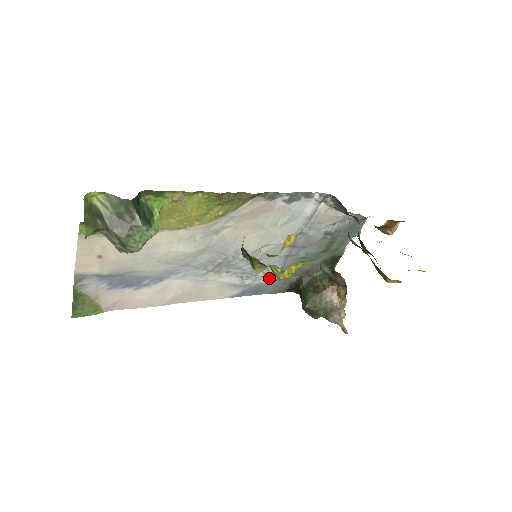
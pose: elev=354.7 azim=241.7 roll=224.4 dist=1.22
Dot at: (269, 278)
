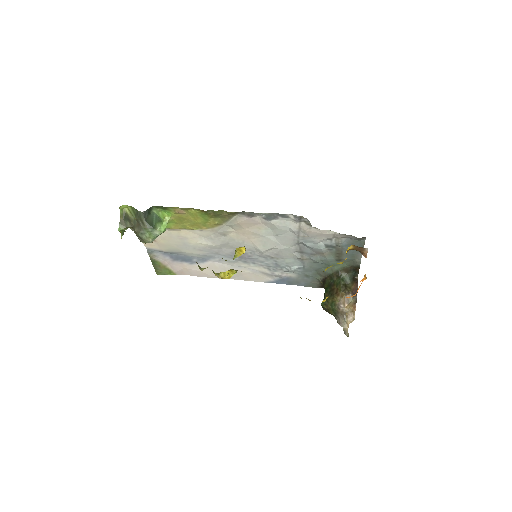
Dot at: (296, 274)
